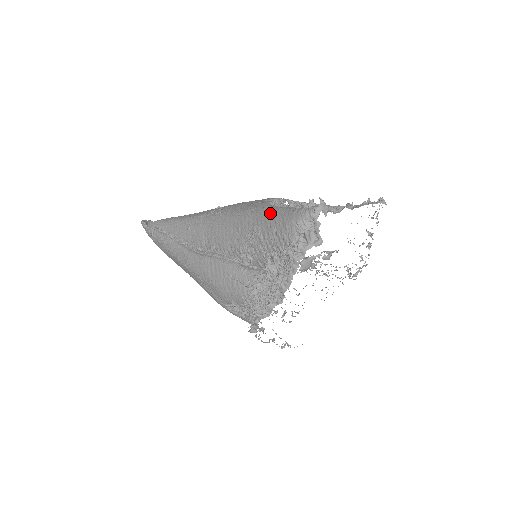
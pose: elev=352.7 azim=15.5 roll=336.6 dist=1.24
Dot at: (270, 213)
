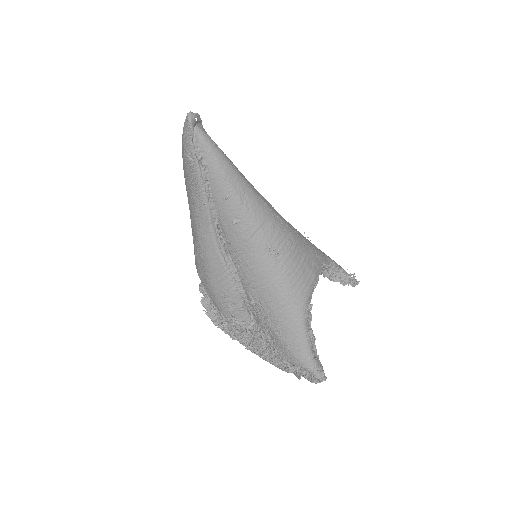
Dot at: (299, 334)
